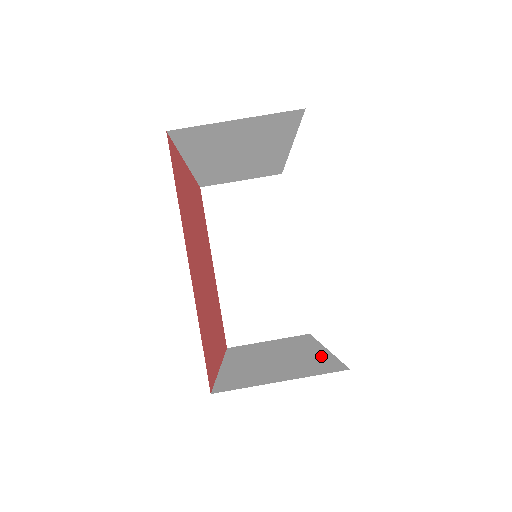
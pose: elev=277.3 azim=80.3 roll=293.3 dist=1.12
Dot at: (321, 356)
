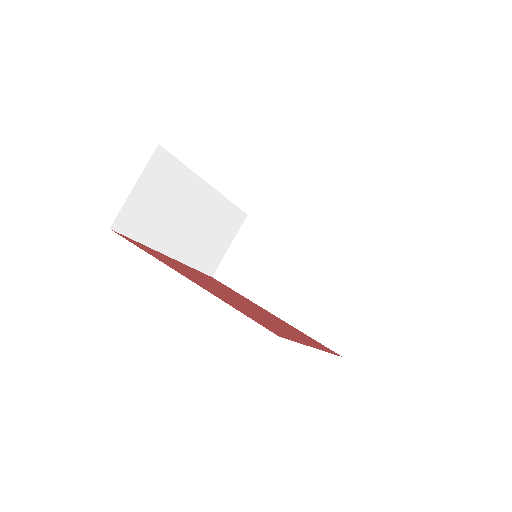
Dot at: (334, 265)
